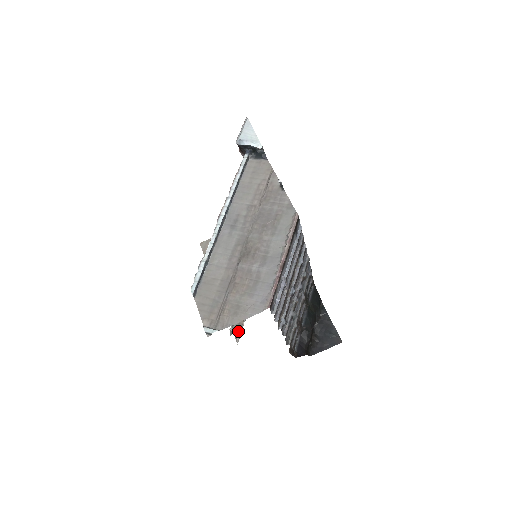
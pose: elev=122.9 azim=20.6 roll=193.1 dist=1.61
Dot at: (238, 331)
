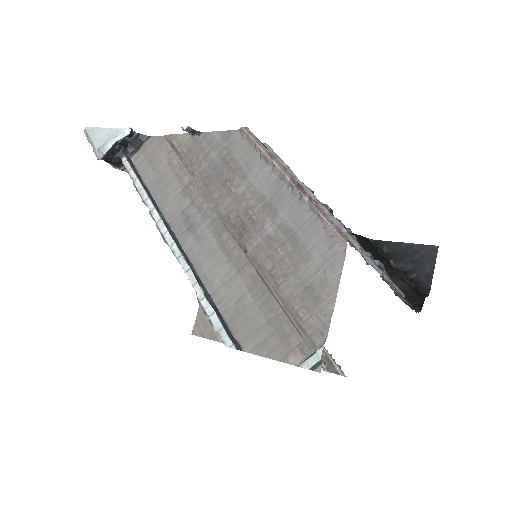
Dot at: (329, 364)
